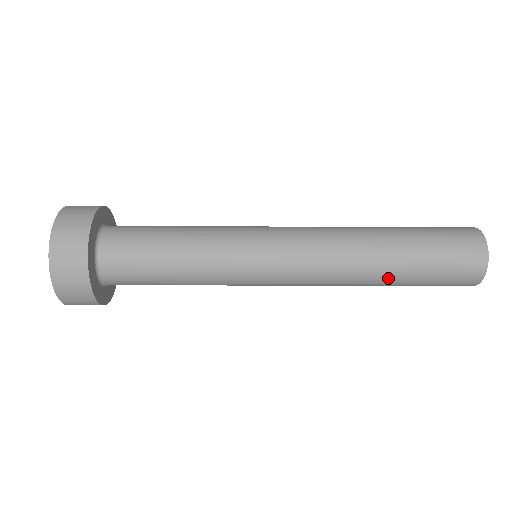
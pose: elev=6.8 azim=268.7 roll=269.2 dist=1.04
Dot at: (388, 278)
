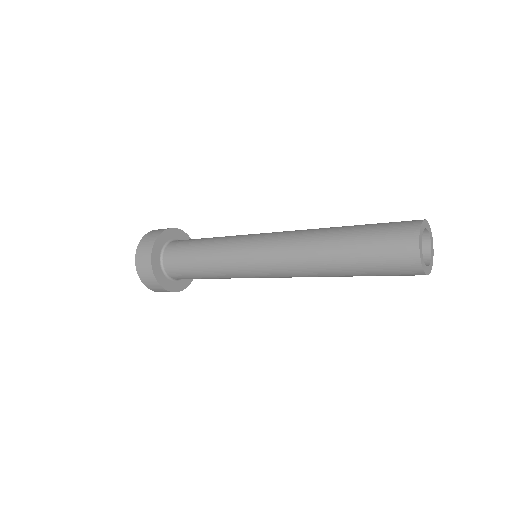
Dot at: (337, 268)
